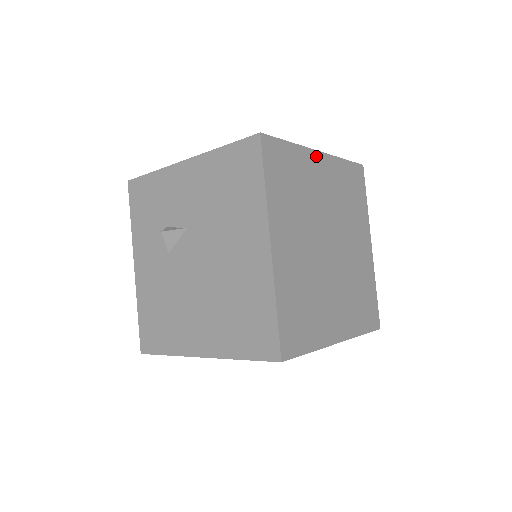
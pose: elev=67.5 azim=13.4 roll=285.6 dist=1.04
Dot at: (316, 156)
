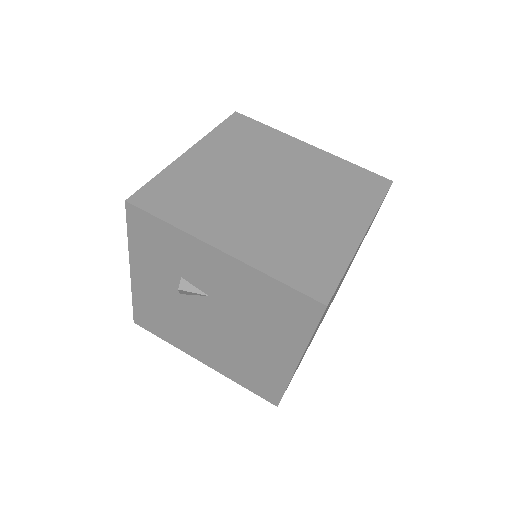
Dot at: occluded
